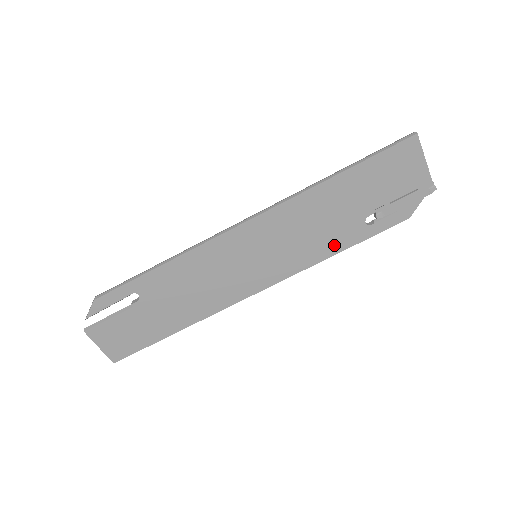
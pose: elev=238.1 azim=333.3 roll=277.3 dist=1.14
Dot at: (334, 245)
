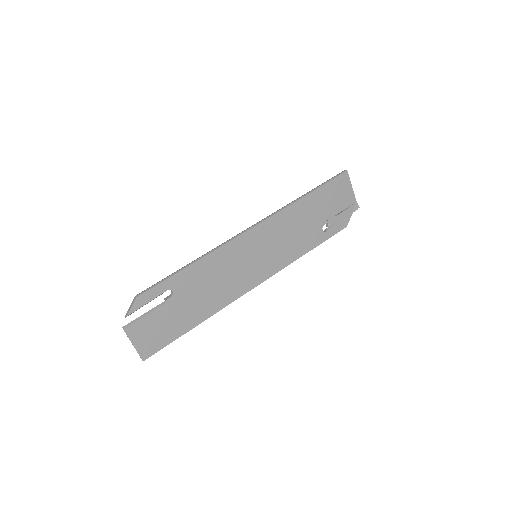
Dot at: (305, 246)
